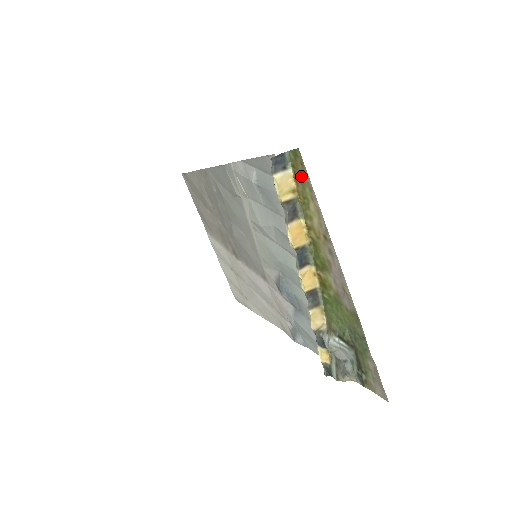
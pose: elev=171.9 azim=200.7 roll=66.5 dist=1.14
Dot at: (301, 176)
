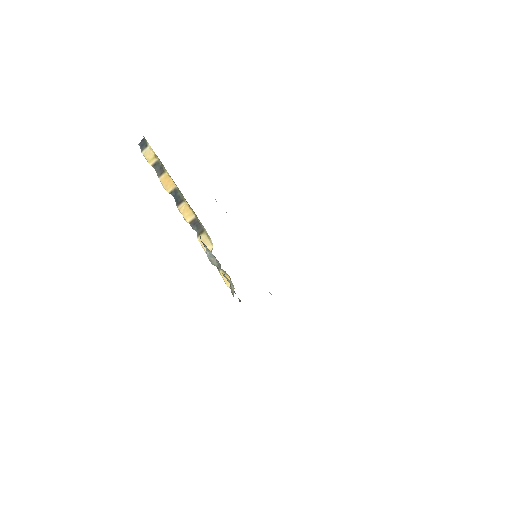
Dot at: occluded
